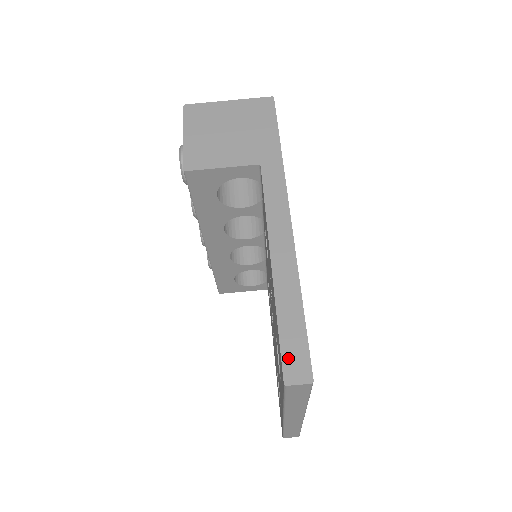
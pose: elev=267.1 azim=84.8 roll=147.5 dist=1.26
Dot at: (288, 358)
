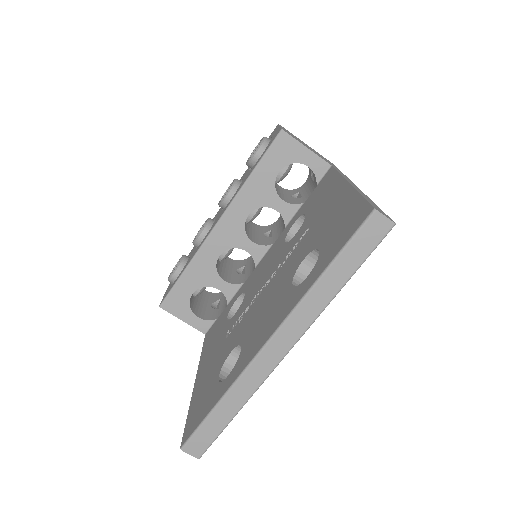
Dot at: (374, 206)
